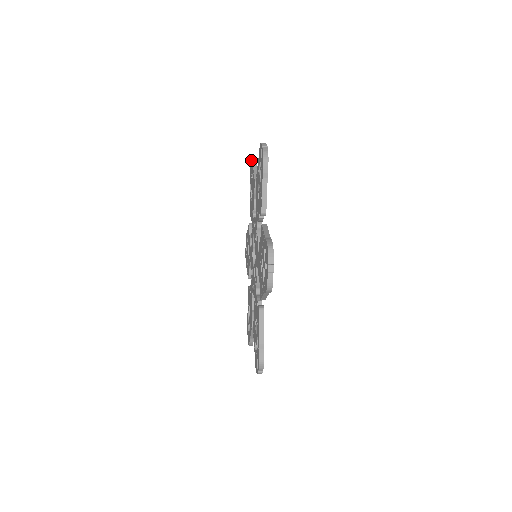
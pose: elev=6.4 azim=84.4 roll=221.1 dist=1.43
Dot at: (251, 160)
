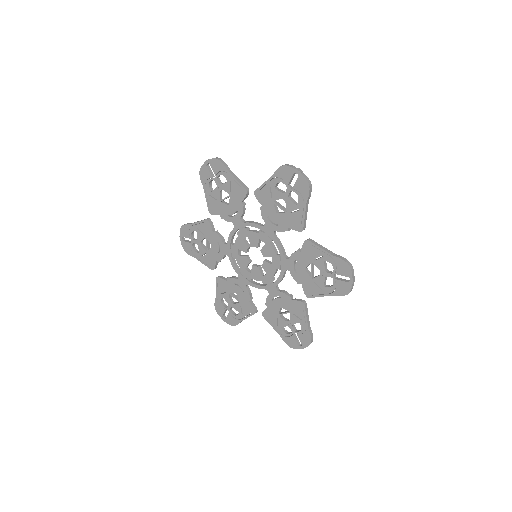
Dot at: (303, 179)
